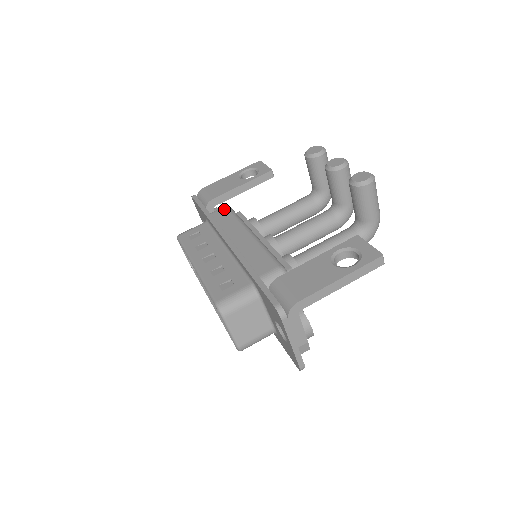
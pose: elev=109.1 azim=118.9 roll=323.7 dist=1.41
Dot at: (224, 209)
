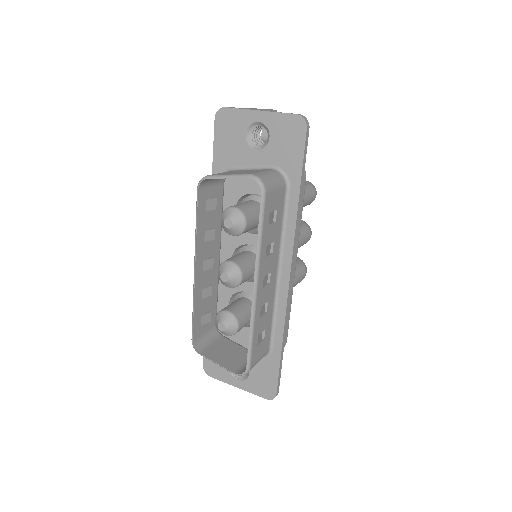
Dot at: occluded
